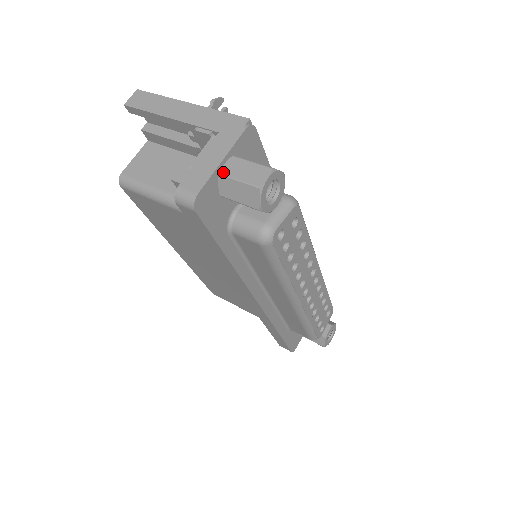
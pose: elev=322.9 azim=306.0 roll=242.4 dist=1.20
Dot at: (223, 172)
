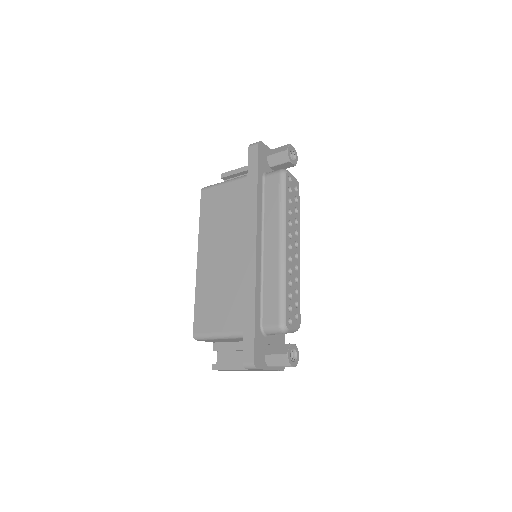
Dot at: (272, 150)
